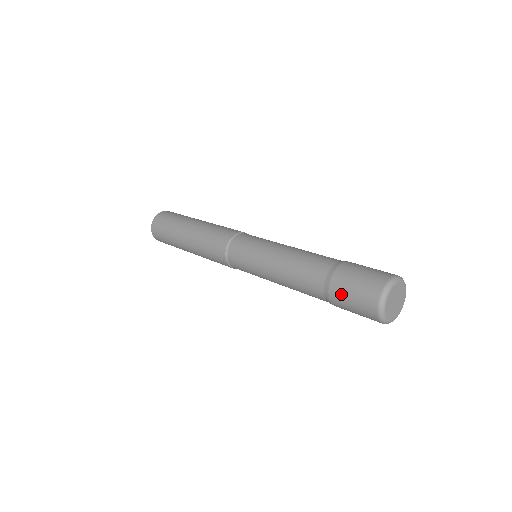
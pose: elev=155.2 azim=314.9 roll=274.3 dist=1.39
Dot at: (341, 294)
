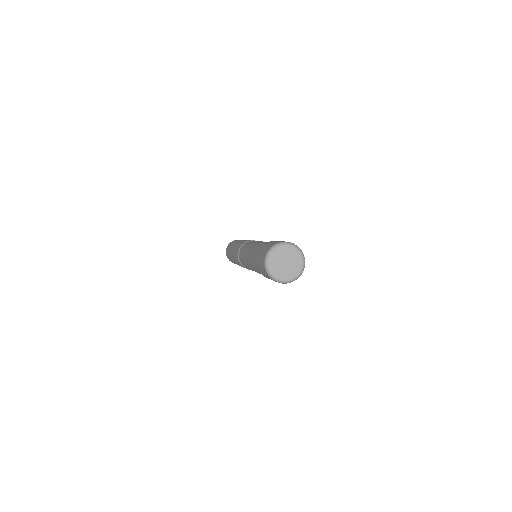
Dot at: (258, 258)
